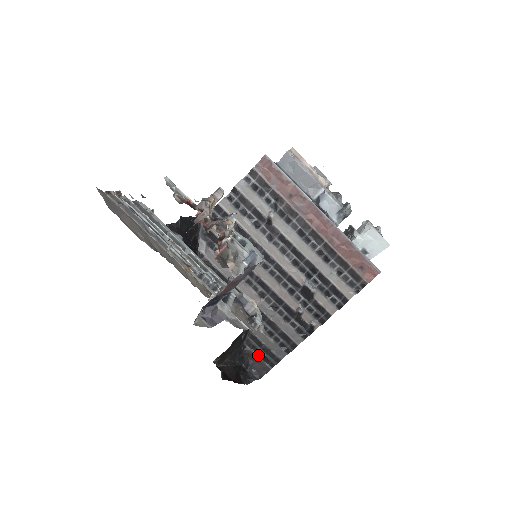
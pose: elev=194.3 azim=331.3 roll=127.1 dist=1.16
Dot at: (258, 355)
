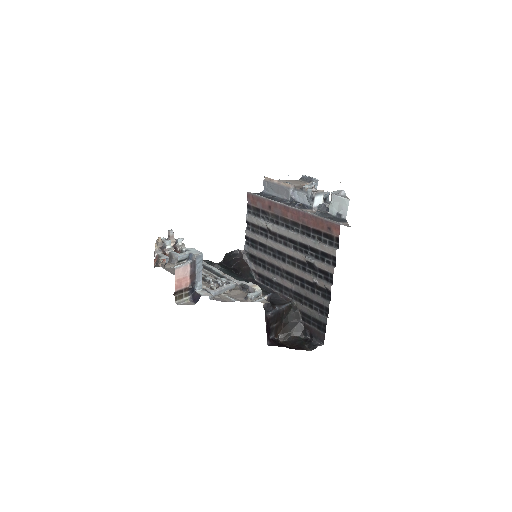
Dot at: (313, 326)
